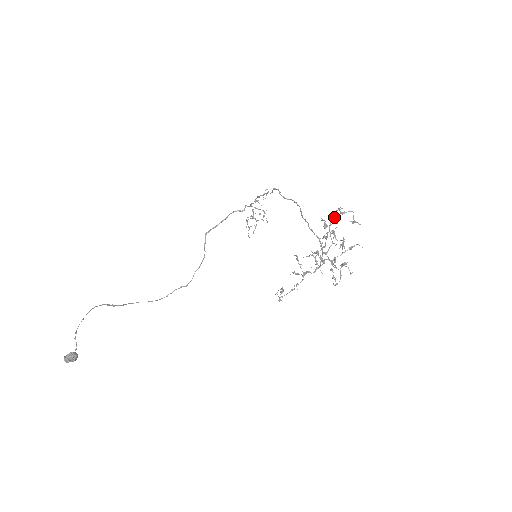
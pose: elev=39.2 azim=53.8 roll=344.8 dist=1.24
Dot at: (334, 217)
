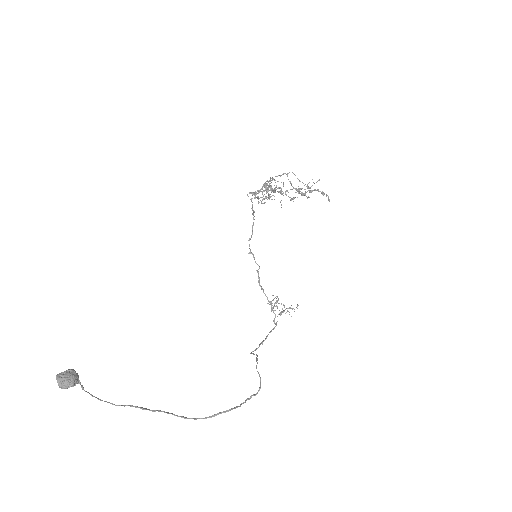
Dot at: (268, 187)
